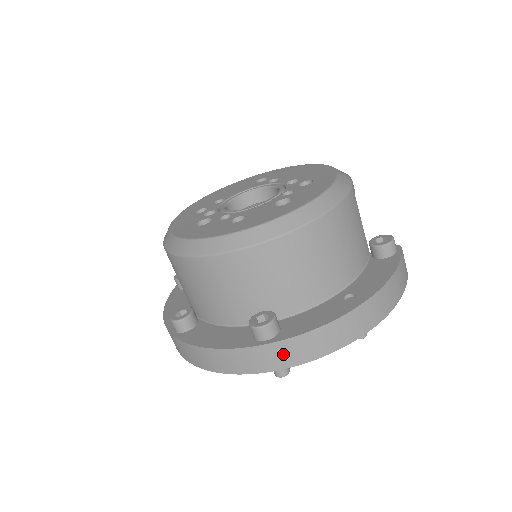
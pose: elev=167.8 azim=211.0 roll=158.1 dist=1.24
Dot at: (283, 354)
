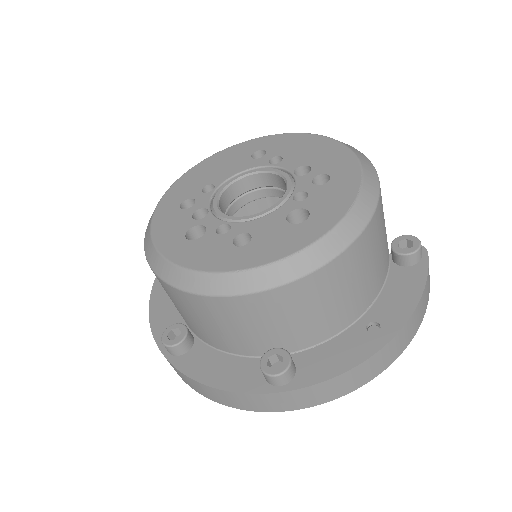
Dot at: (300, 399)
